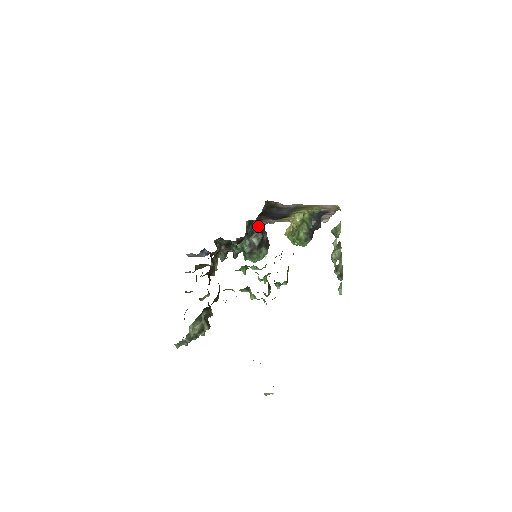
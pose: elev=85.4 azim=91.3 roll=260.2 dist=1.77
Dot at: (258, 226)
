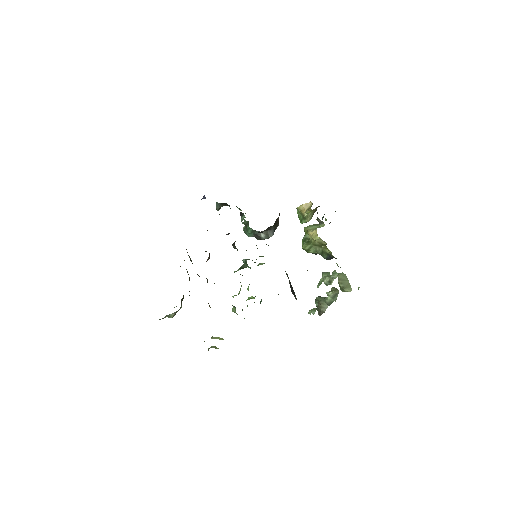
Dot at: (274, 223)
